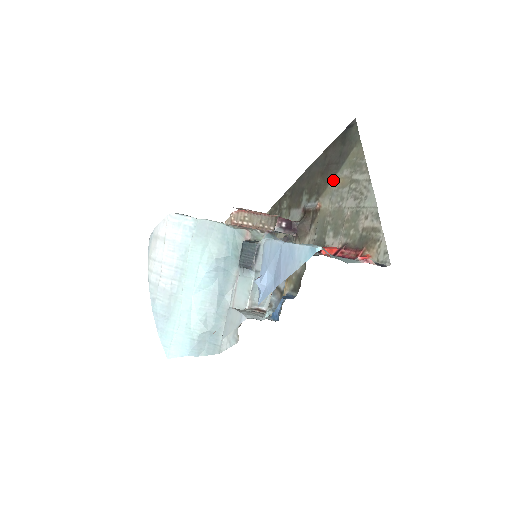
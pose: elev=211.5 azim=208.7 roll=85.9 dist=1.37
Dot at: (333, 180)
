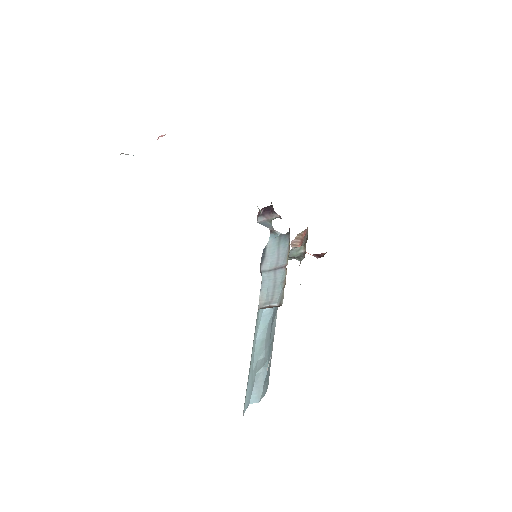
Dot at: occluded
